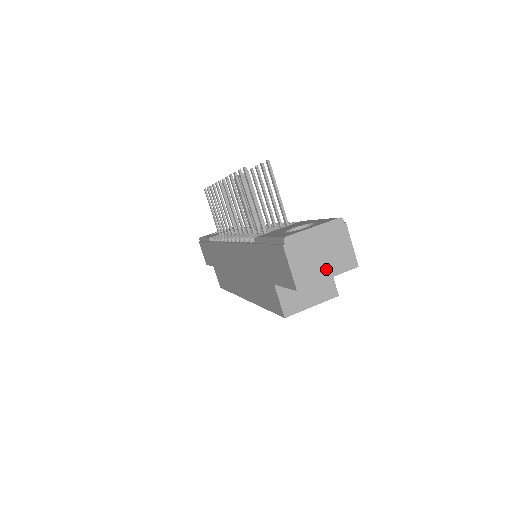
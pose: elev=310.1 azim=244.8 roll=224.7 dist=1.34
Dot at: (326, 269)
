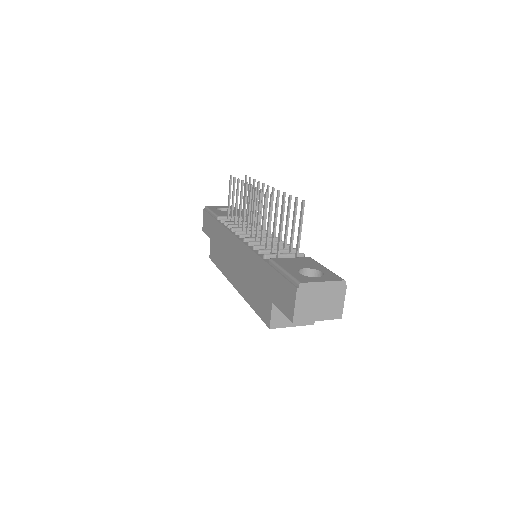
Dot at: (319, 314)
